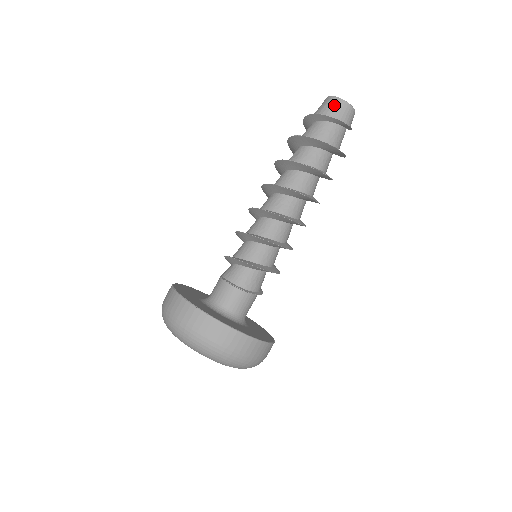
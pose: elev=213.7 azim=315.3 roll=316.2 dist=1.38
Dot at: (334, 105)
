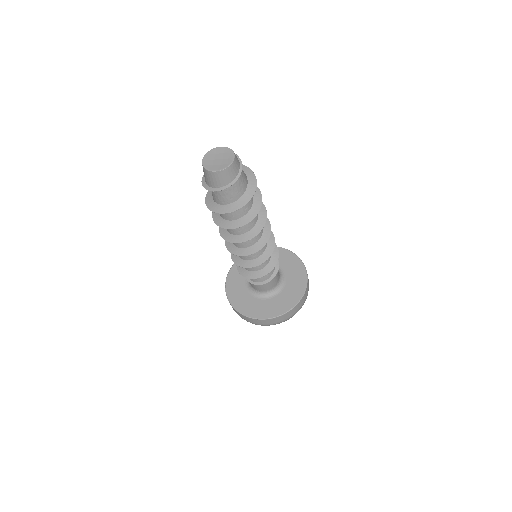
Dot at: (204, 174)
